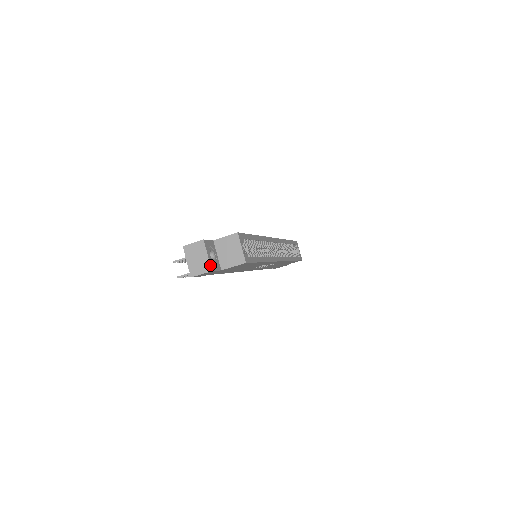
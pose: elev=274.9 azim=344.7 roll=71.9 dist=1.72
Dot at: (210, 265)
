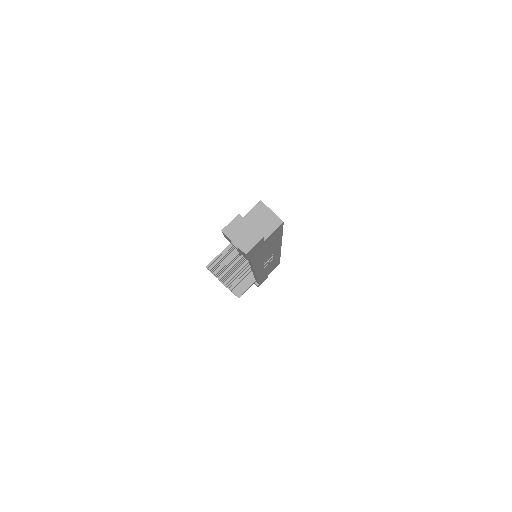
Dot at: (258, 232)
